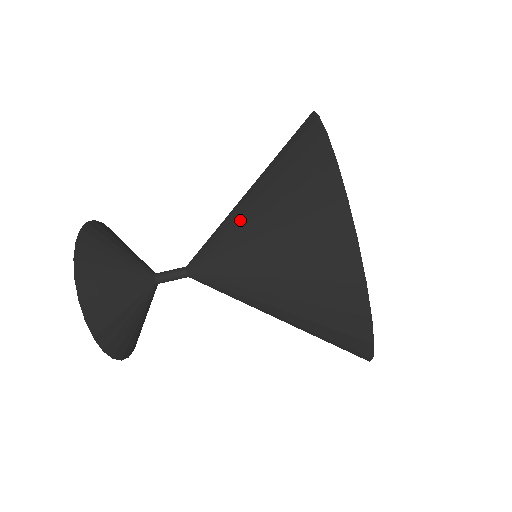
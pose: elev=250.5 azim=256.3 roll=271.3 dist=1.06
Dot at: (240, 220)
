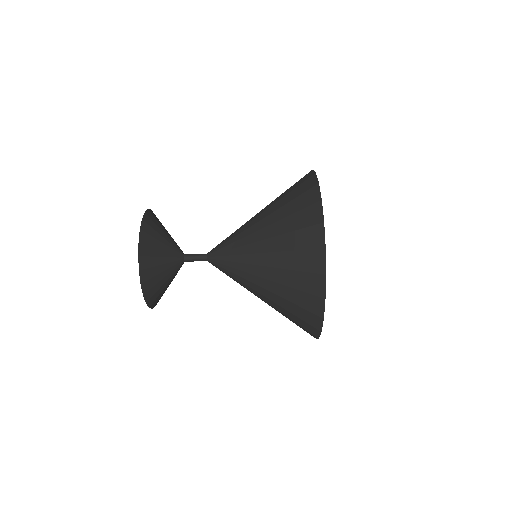
Dot at: (253, 227)
